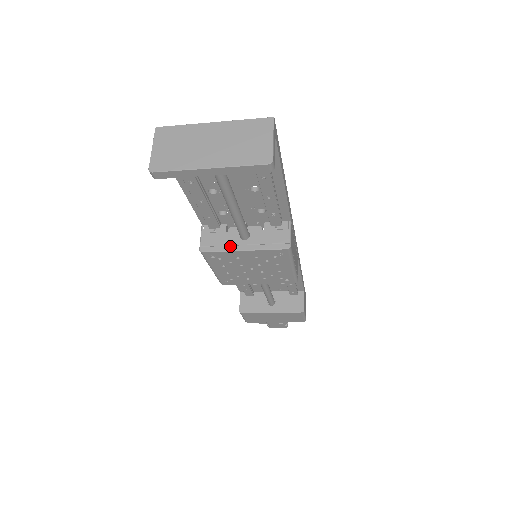
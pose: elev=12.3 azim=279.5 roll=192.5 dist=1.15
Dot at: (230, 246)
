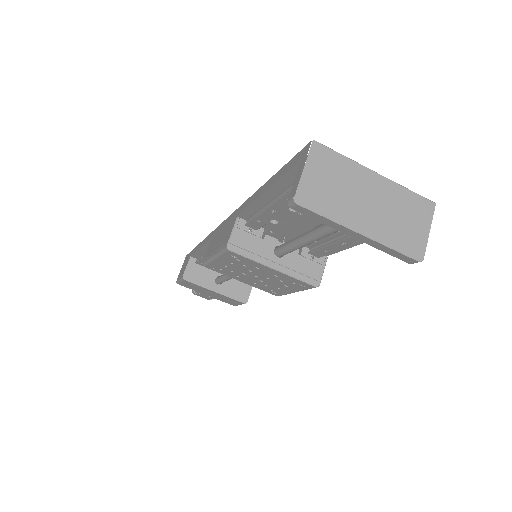
Dot at: (261, 257)
